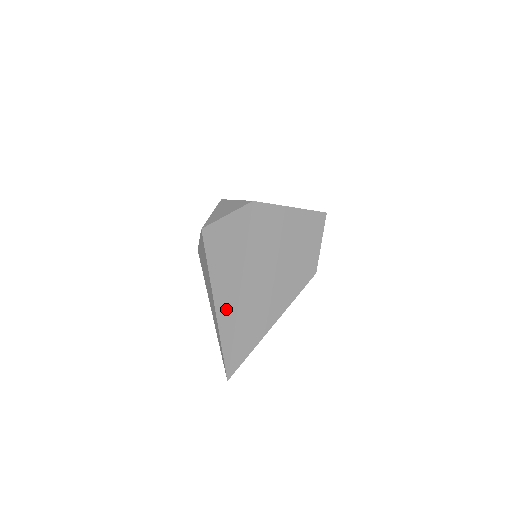
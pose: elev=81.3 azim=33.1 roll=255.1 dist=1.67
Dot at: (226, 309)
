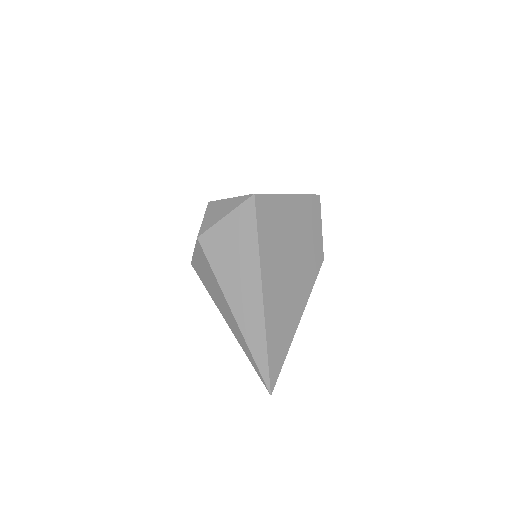
Dot at: (250, 318)
